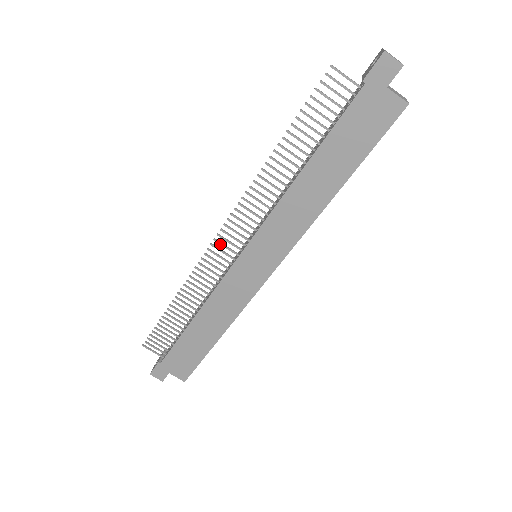
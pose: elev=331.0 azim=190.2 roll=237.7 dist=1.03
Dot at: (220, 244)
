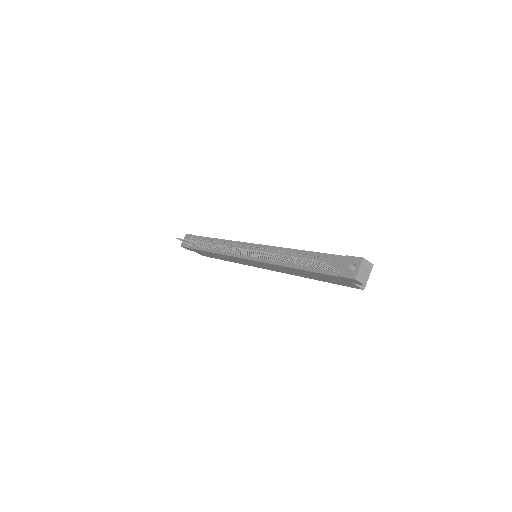
Dot at: (233, 249)
